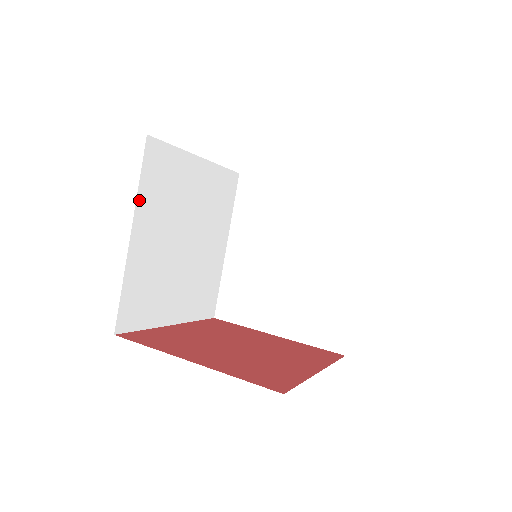
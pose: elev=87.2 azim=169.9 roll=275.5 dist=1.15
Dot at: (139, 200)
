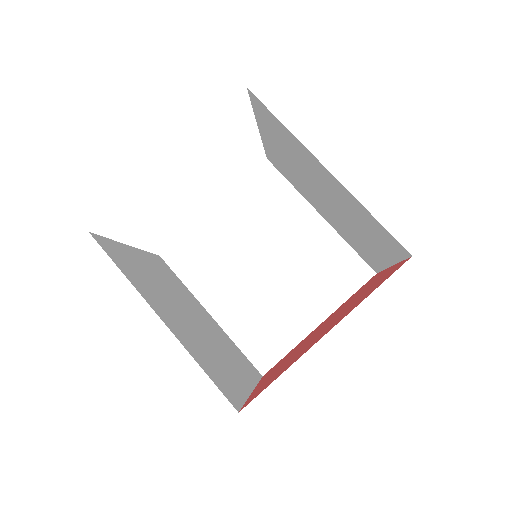
Dot at: (135, 287)
